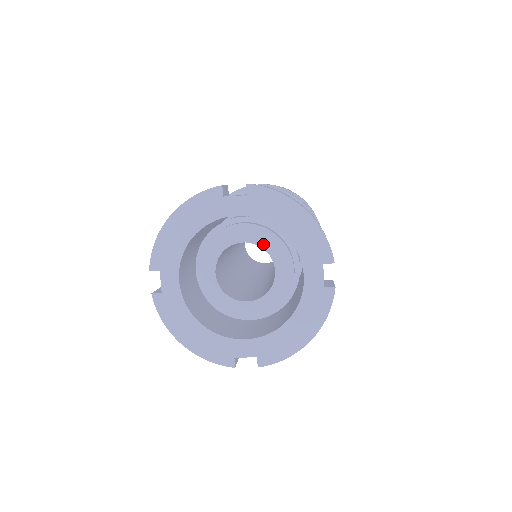
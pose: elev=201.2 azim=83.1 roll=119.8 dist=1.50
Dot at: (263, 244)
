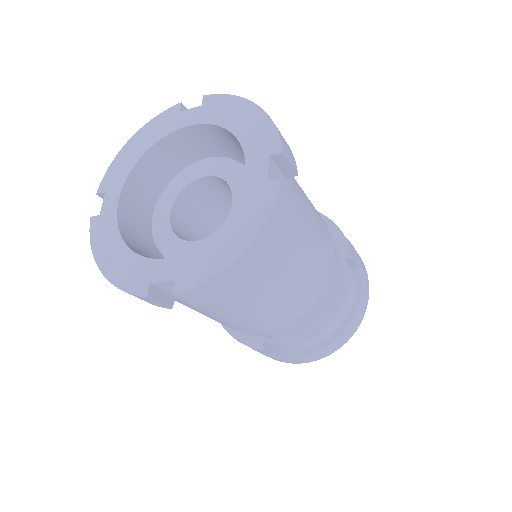
Dot at: (224, 175)
